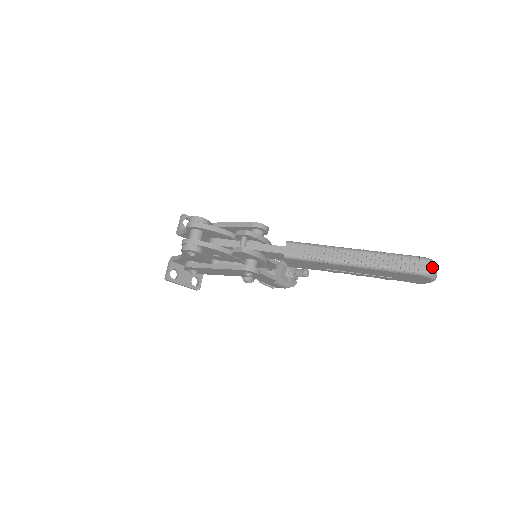
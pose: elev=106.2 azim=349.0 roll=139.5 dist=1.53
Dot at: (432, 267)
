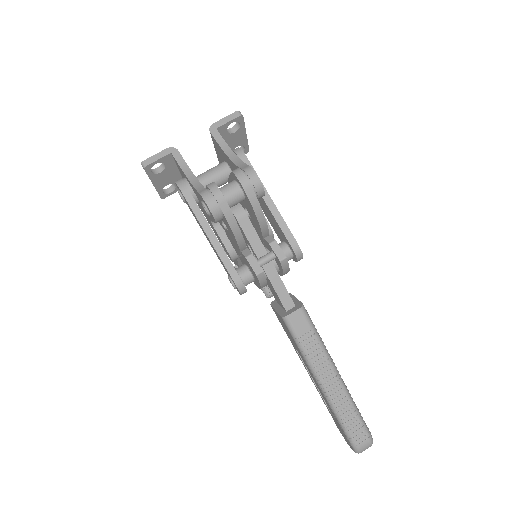
Dot at: occluded
